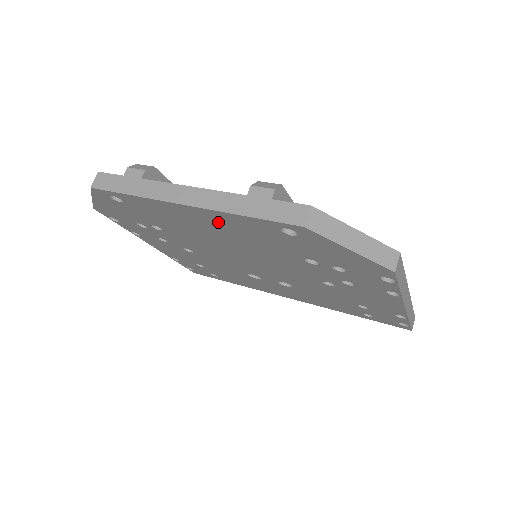
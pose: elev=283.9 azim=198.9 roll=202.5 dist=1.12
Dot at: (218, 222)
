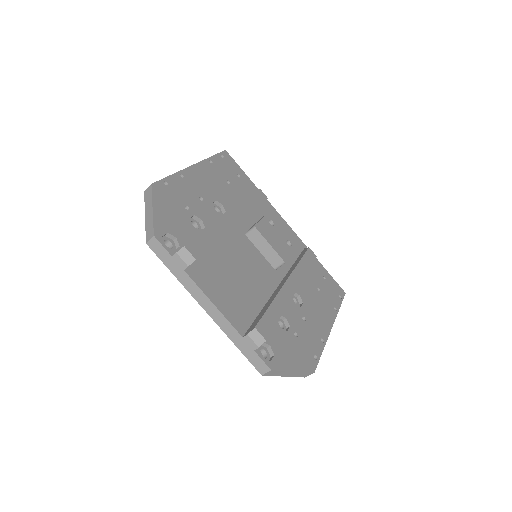
Dot at: occluded
